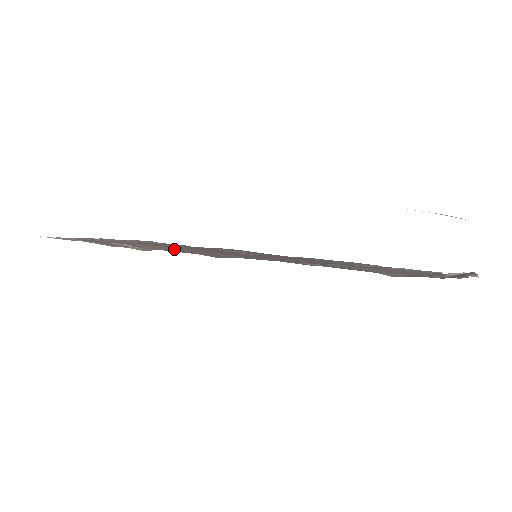
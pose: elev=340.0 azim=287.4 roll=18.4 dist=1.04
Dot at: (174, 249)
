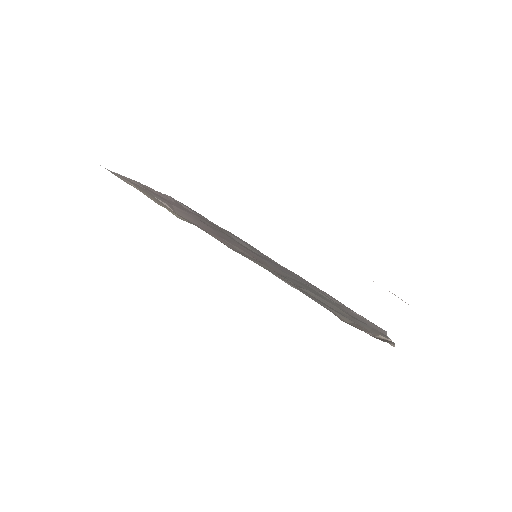
Dot at: (199, 224)
